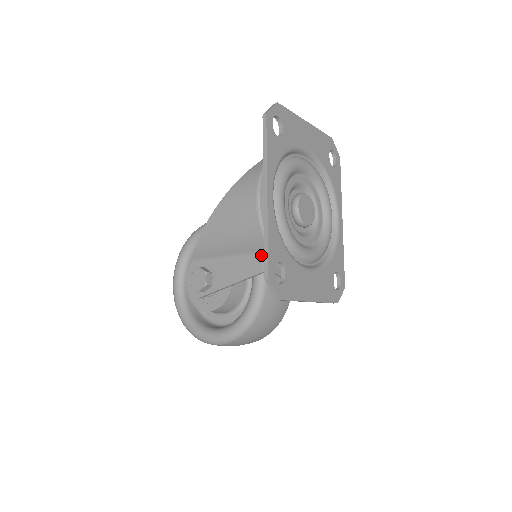
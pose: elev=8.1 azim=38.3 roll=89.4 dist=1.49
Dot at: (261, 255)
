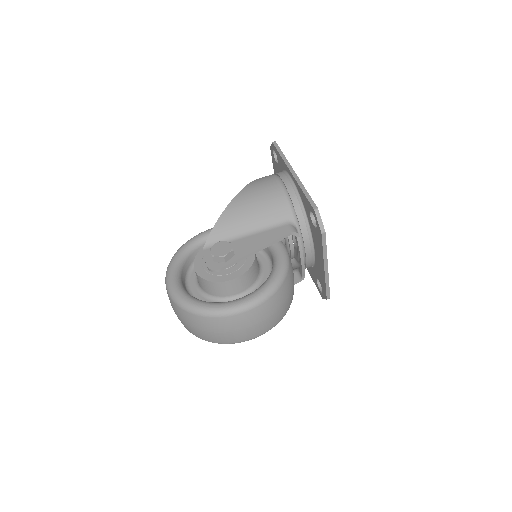
Dot at: (285, 223)
